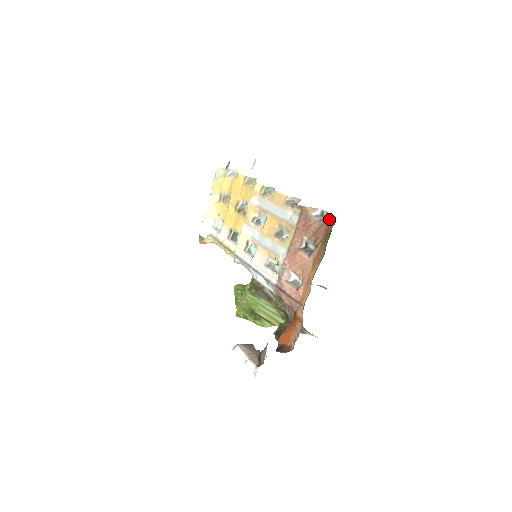
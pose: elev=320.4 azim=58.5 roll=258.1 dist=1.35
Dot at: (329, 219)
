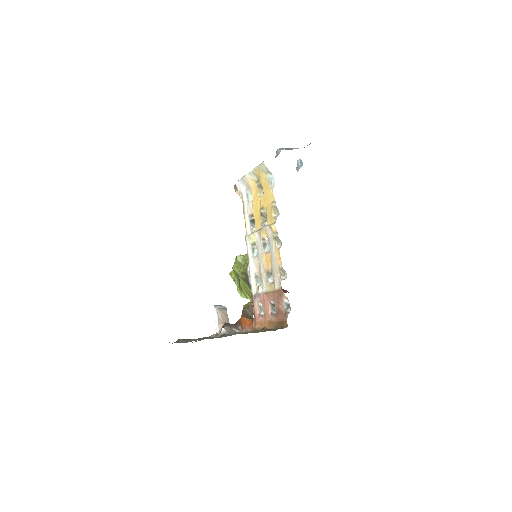
Dot at: (286, 319)
